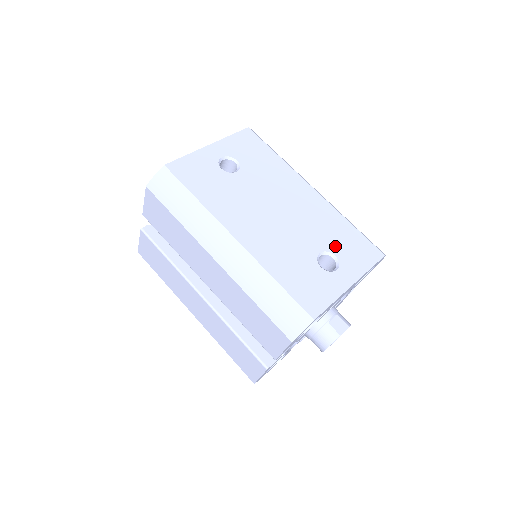
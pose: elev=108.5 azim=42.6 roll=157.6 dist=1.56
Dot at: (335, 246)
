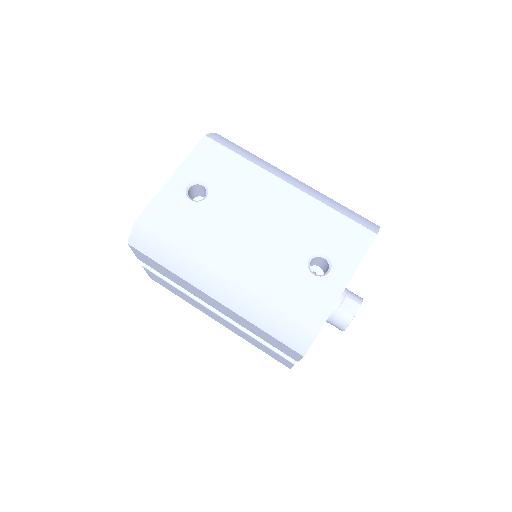
Dot at: (323, 244)
